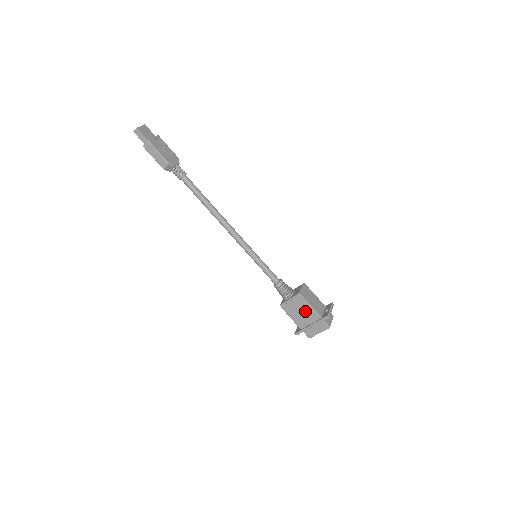
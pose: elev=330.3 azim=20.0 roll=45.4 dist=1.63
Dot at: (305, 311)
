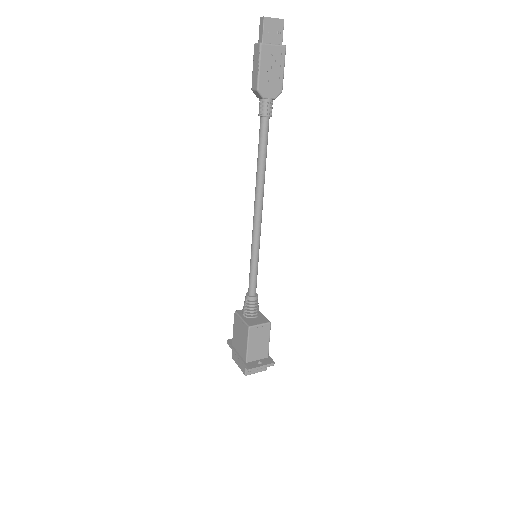
Dot at: (243, 342)
